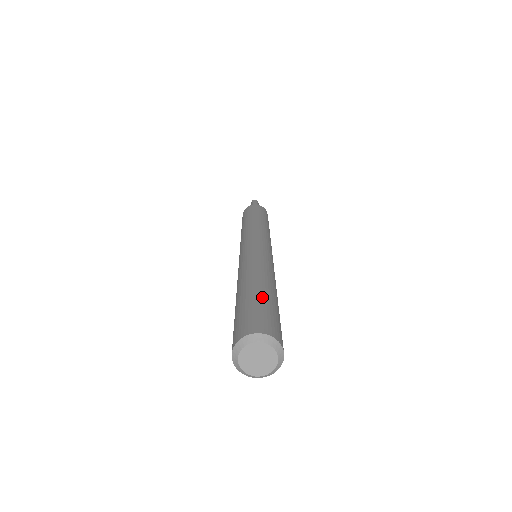
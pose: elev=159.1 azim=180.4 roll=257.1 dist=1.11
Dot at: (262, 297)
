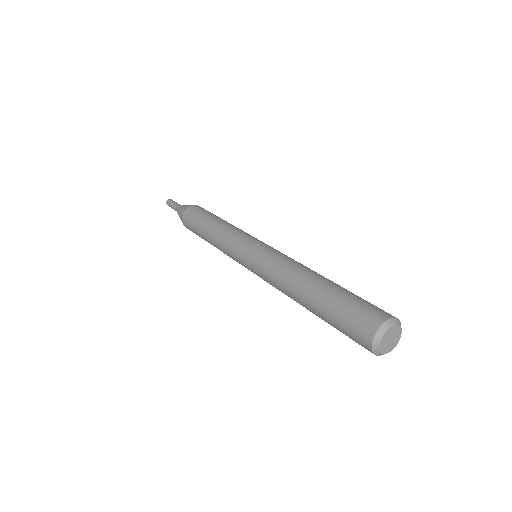
Dot at: (332, 299)
